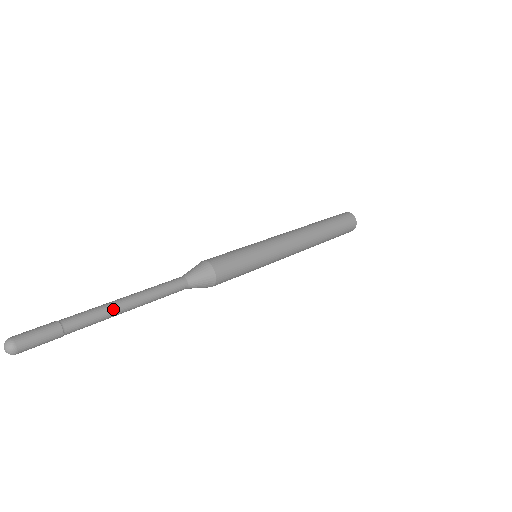
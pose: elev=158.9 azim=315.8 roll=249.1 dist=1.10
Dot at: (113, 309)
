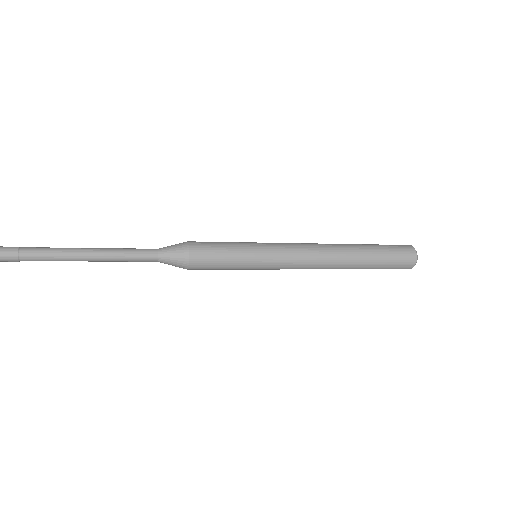
Dot at: (71, 258)
